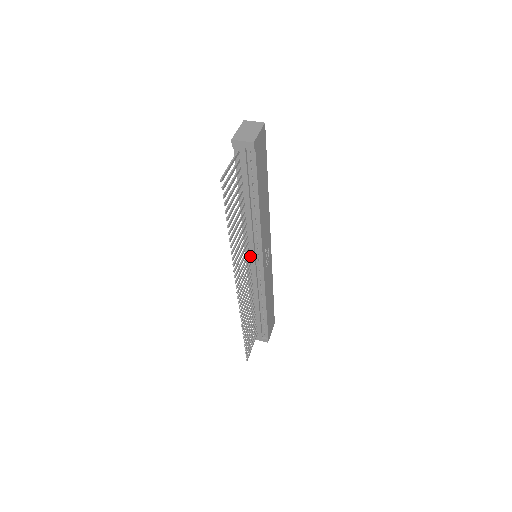
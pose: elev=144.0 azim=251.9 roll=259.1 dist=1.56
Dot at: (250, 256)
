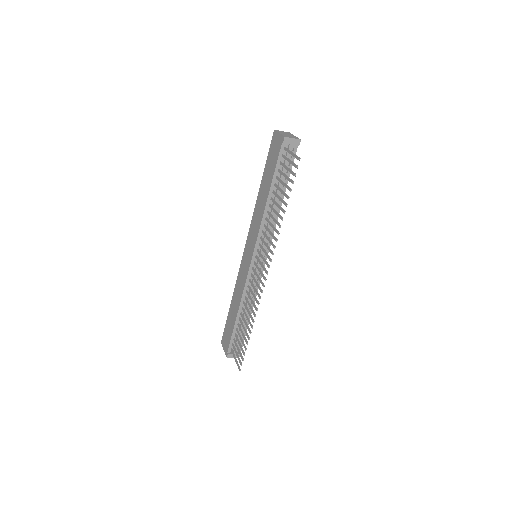
Dot at: (257, 253)
